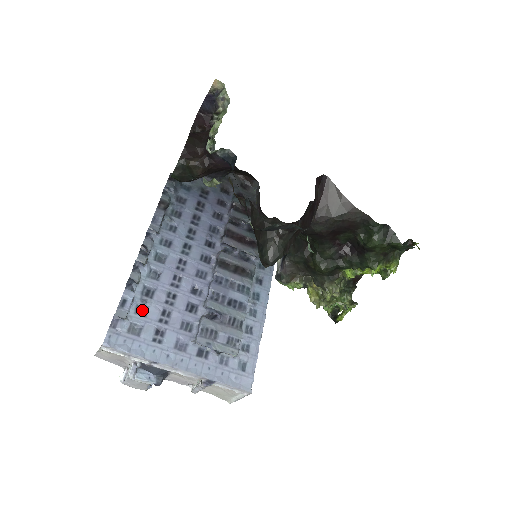
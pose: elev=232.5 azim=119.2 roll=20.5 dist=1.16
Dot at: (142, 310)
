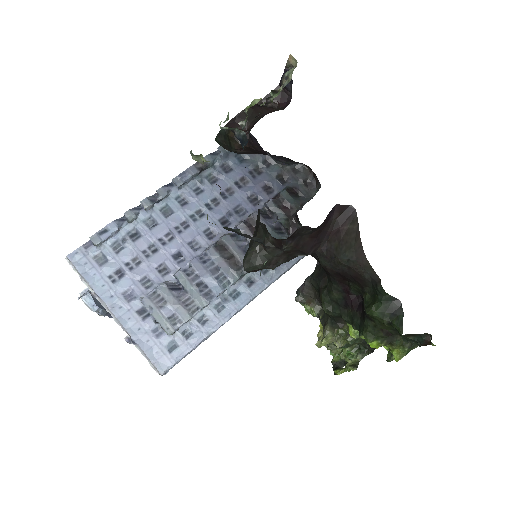
Dot at: (118, 247)
